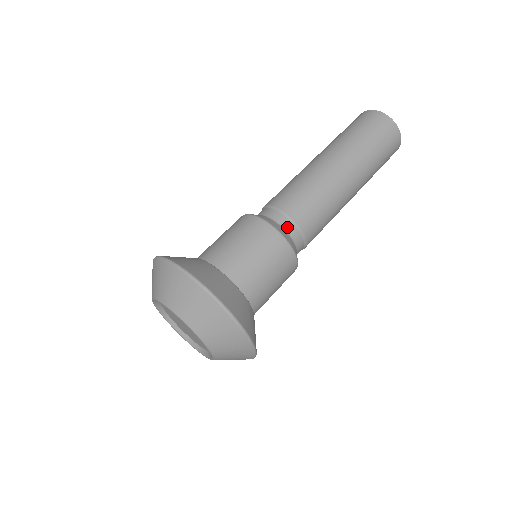
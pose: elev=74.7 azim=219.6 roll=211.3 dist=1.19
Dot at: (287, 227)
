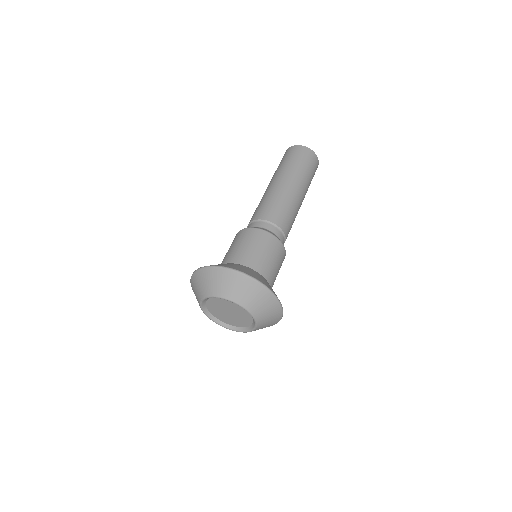
Dot at: (271, 229)
